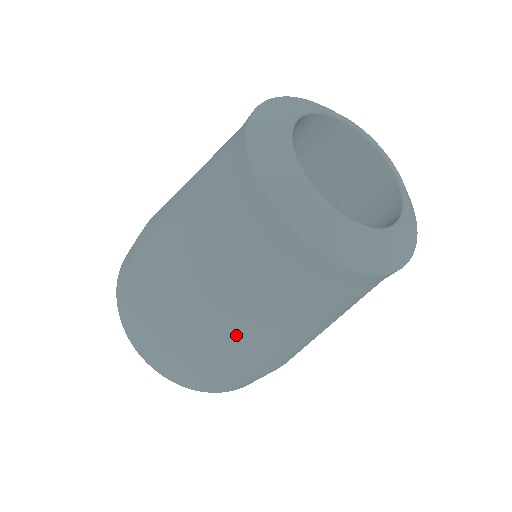
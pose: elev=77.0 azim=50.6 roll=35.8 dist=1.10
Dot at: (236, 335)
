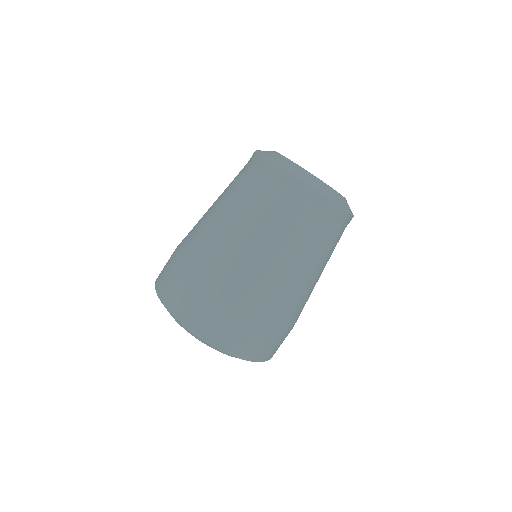
Dot at: (259, 265)
